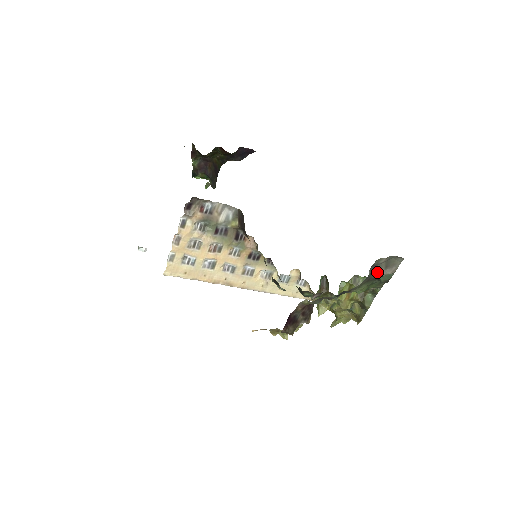
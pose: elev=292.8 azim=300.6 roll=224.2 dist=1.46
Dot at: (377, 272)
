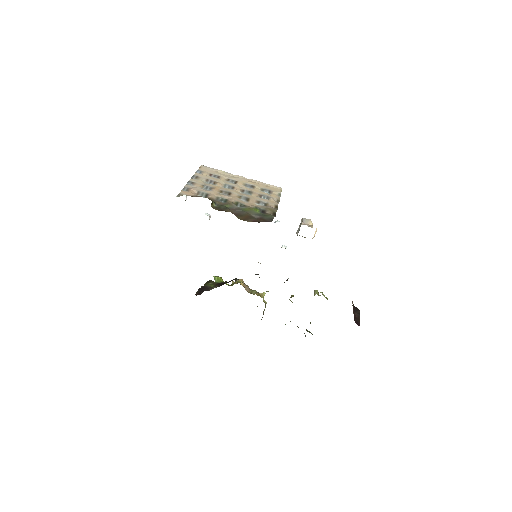
Dot at: occluded
